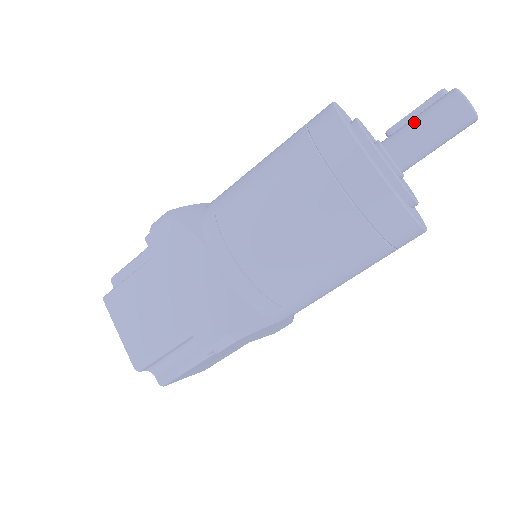
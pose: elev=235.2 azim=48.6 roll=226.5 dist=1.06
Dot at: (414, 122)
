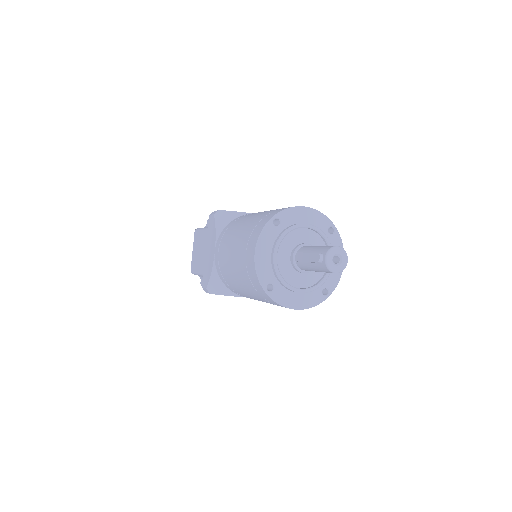
Dot at: (311, 269)
